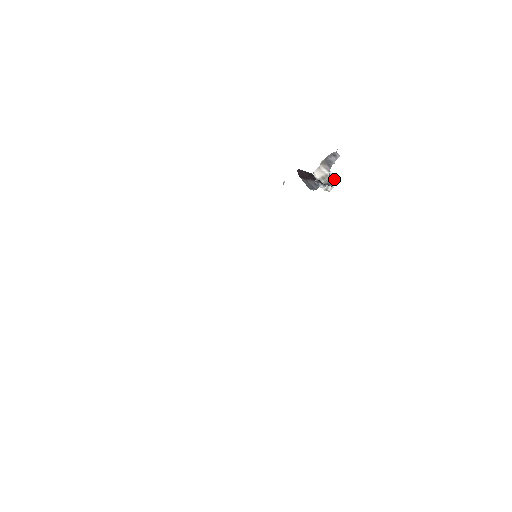
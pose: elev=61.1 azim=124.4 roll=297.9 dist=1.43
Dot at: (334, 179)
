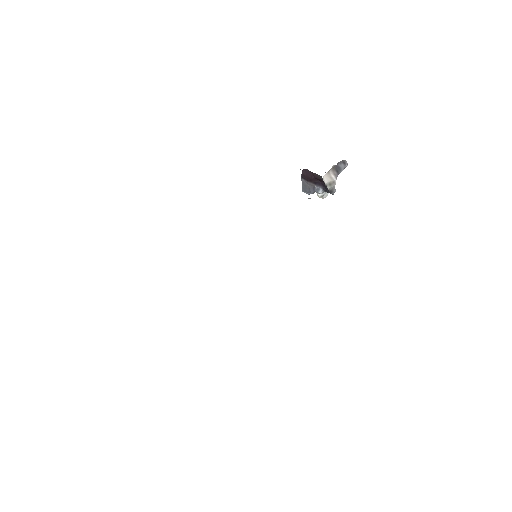
Dot at: occluded
